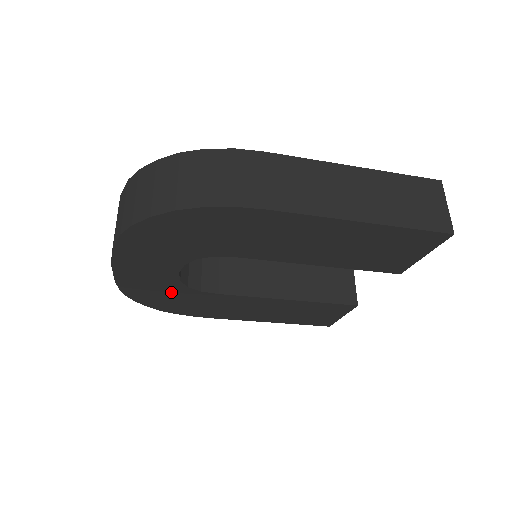
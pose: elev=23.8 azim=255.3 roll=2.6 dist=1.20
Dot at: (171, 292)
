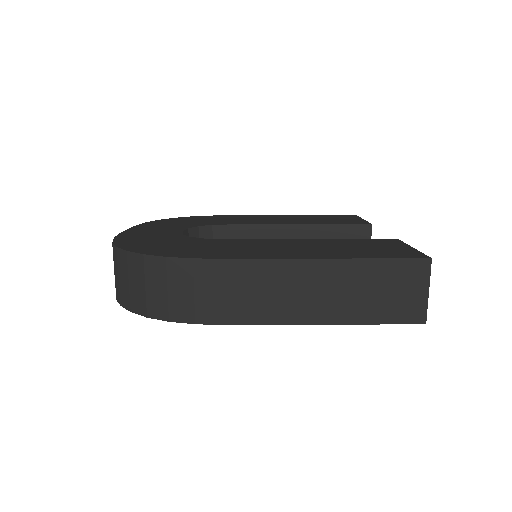
Dot at: occluded
